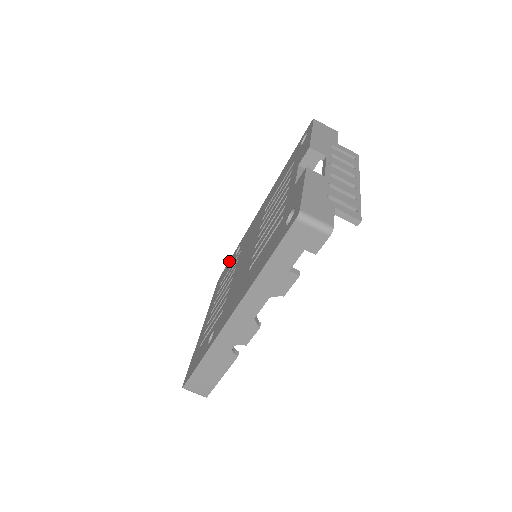
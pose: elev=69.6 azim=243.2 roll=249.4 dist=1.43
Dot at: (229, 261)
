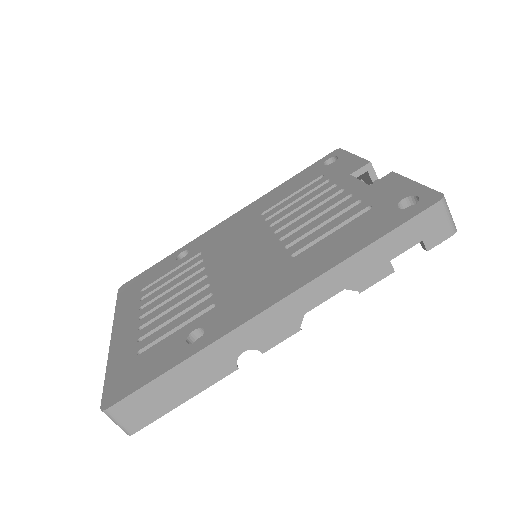
Dot at: (152, 267)
